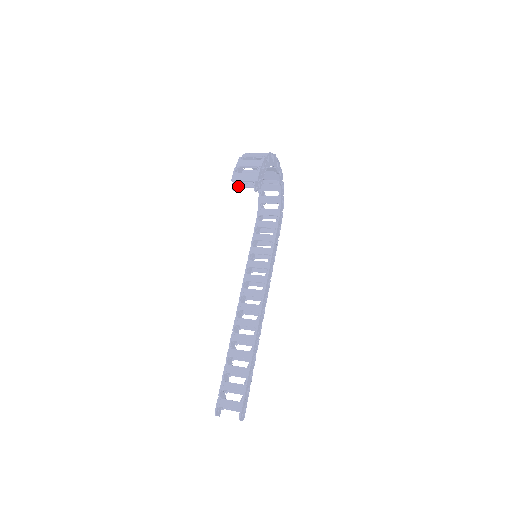
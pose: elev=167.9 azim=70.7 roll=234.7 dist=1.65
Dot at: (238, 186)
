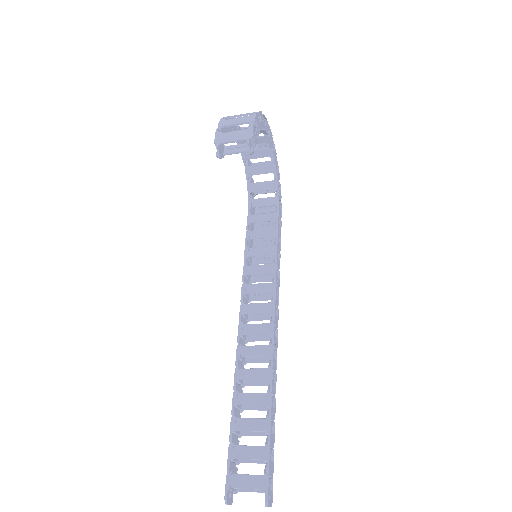
Dot at: (224, 153)
